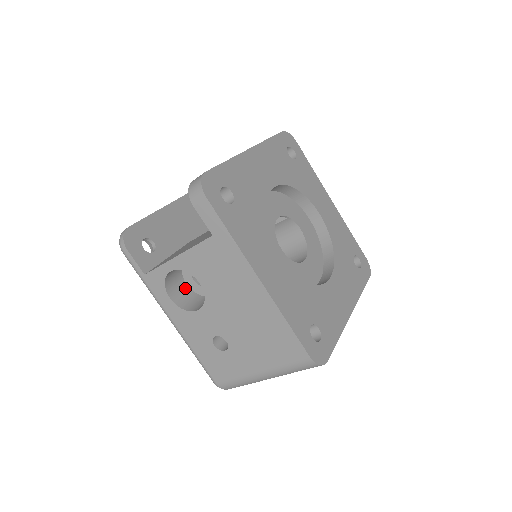
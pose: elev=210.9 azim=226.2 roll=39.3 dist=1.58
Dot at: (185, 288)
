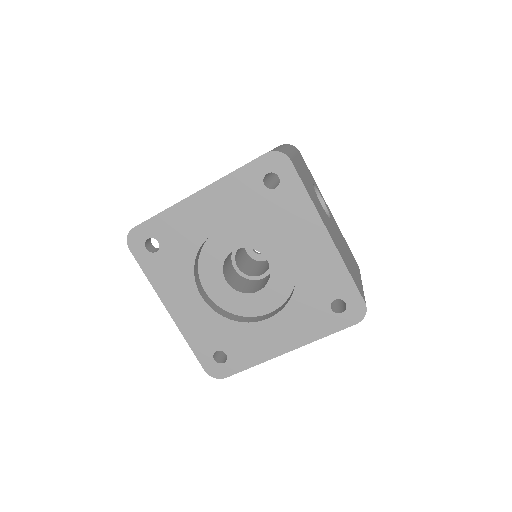
Dot at: occluded
